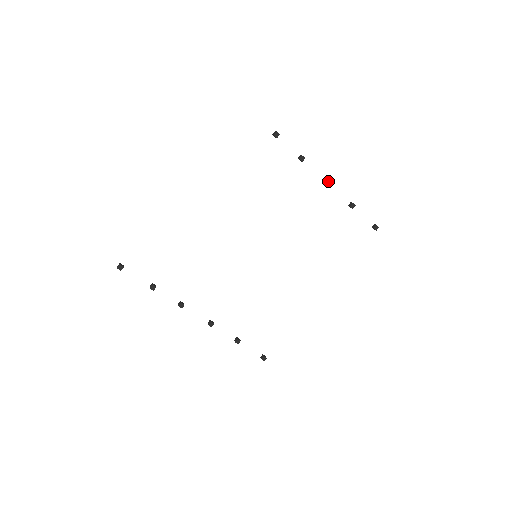
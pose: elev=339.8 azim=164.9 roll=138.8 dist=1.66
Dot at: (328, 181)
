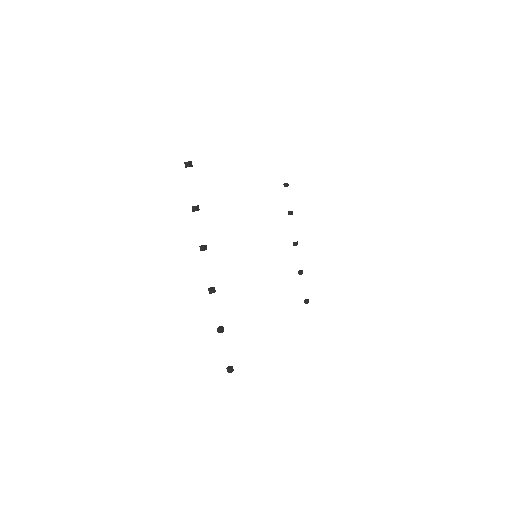
Dot at: (297, 242)
